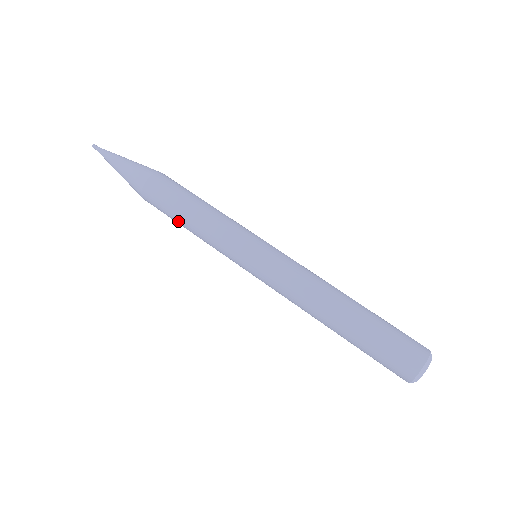
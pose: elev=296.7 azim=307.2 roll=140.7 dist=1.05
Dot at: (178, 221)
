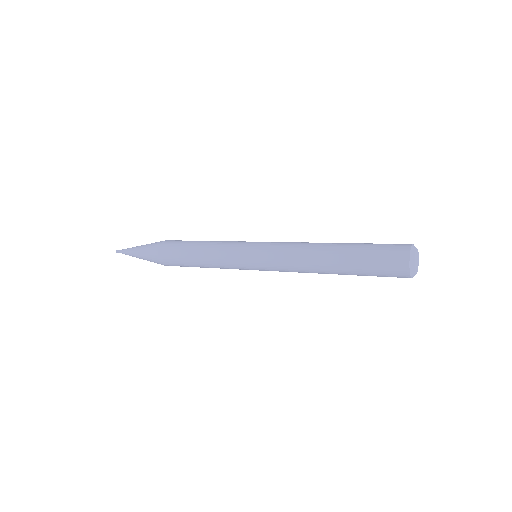
Dot at: (192, 244)
